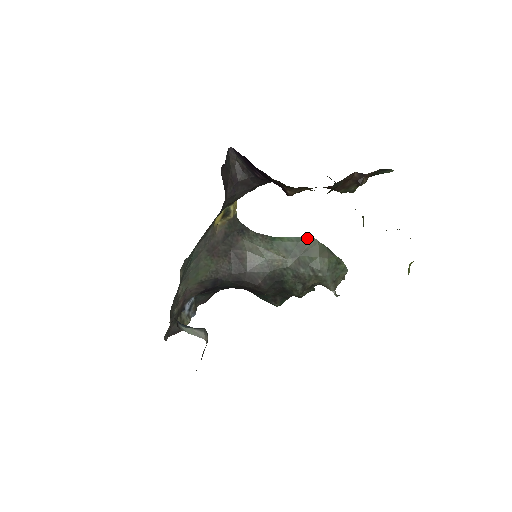
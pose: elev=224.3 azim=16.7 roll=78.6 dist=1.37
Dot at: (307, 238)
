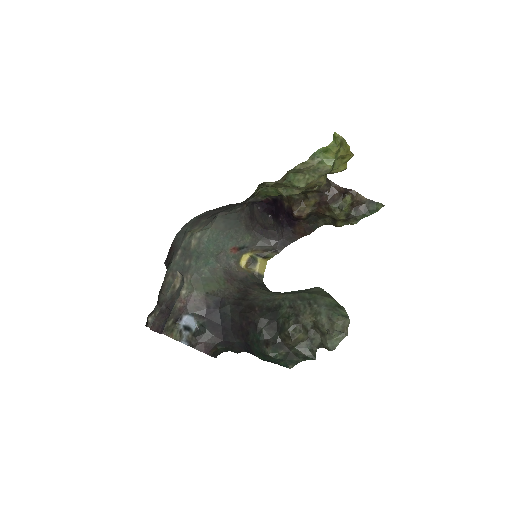
Dot at: (314, 288)
